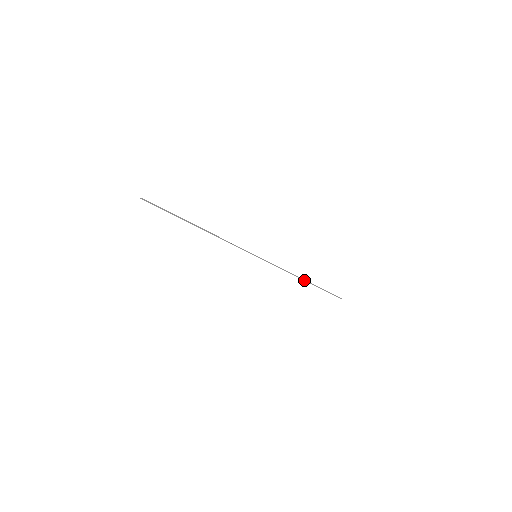
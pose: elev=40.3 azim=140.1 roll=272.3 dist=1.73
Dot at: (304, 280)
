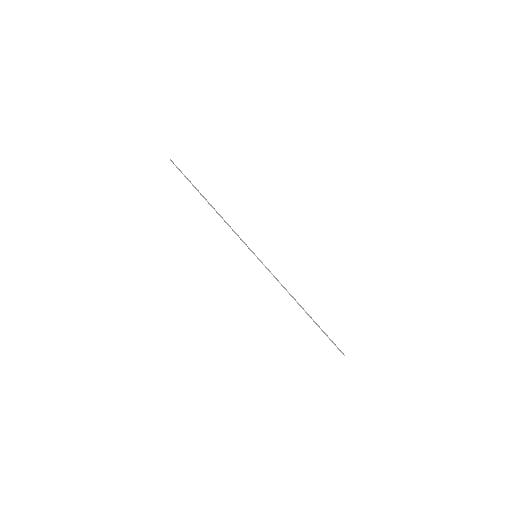
Dot at: (303, 308)
